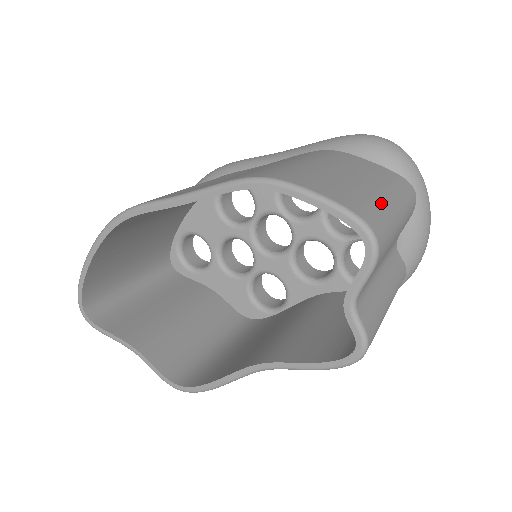
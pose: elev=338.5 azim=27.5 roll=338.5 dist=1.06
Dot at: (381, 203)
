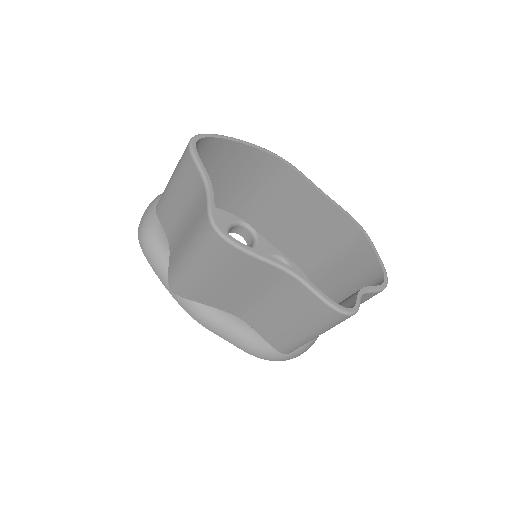
Dot at: occluded
